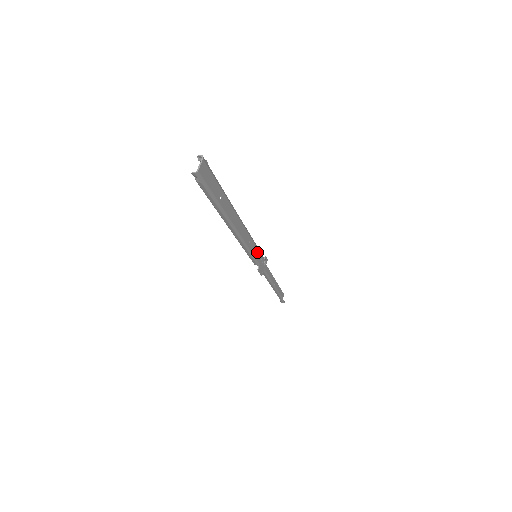
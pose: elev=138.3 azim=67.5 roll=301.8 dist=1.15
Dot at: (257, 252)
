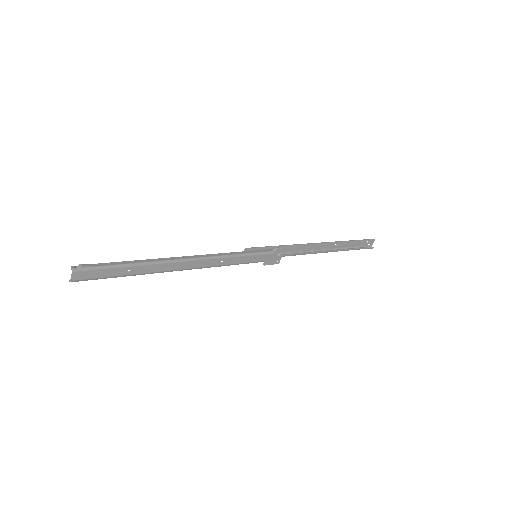
Dot at: (250, 257)
